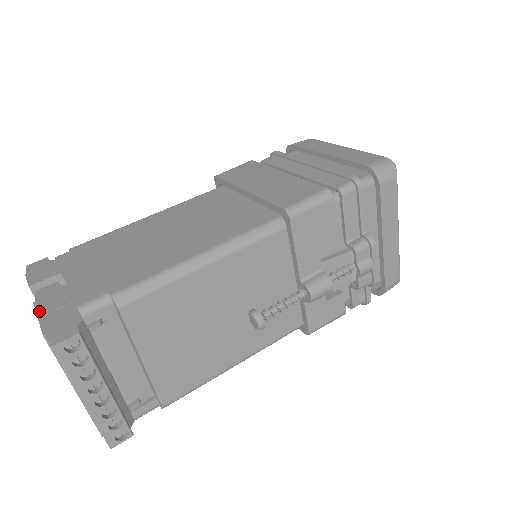
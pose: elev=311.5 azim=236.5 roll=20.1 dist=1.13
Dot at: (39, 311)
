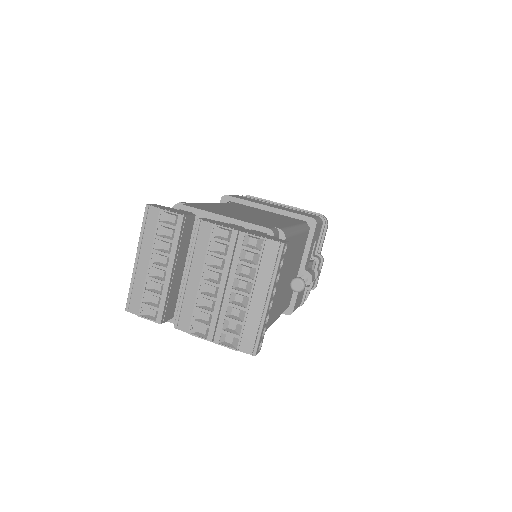
Dot at: (231, 228)
